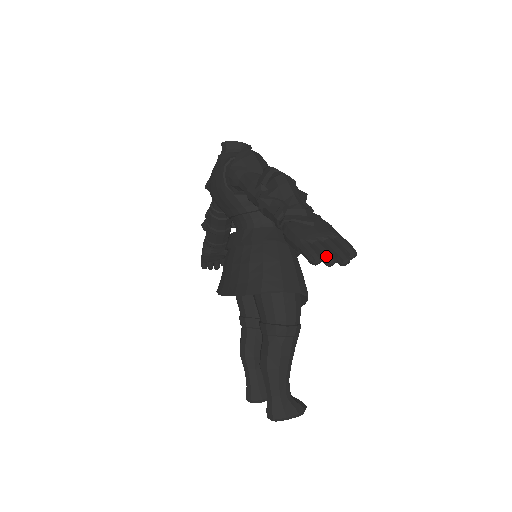
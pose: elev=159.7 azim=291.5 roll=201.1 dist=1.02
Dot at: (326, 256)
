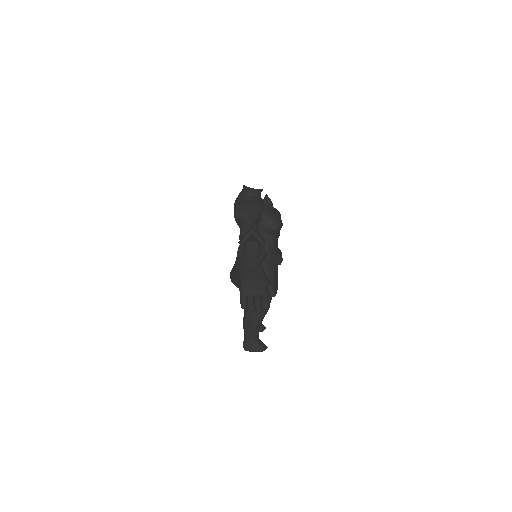
Dot at: (249, 307)
